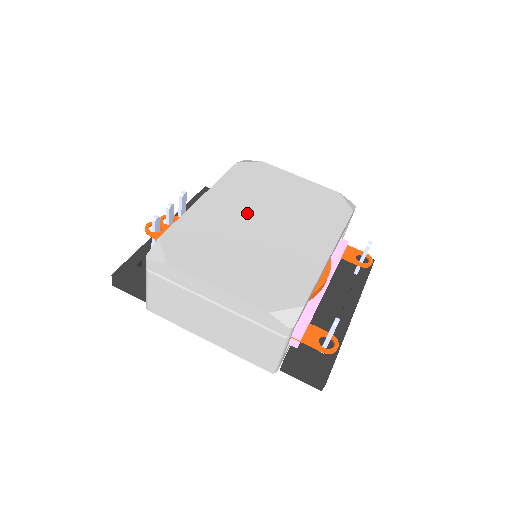
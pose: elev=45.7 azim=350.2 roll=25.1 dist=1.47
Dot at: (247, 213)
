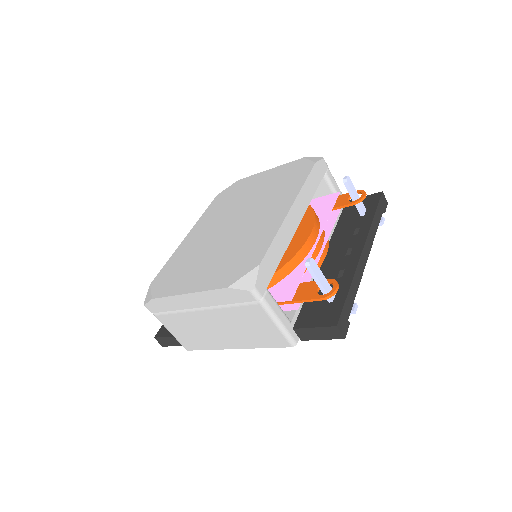
Dot at: (220, 225)
